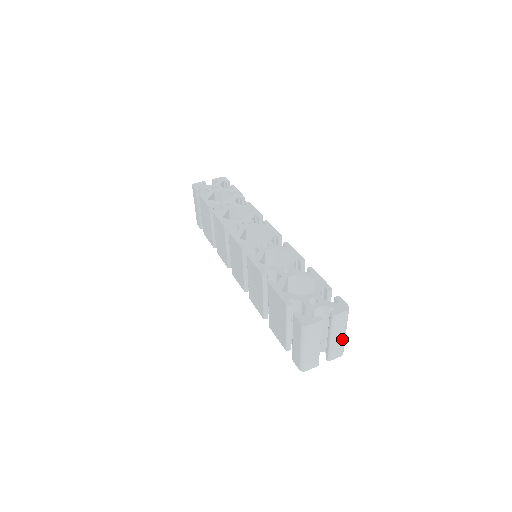
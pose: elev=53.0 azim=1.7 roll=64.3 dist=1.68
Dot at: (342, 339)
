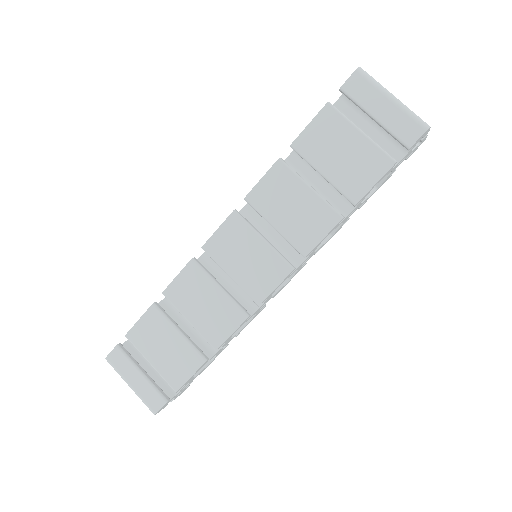
Dot at: occluded
